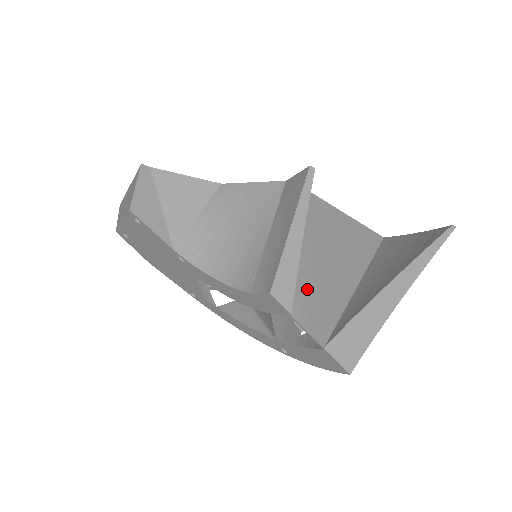
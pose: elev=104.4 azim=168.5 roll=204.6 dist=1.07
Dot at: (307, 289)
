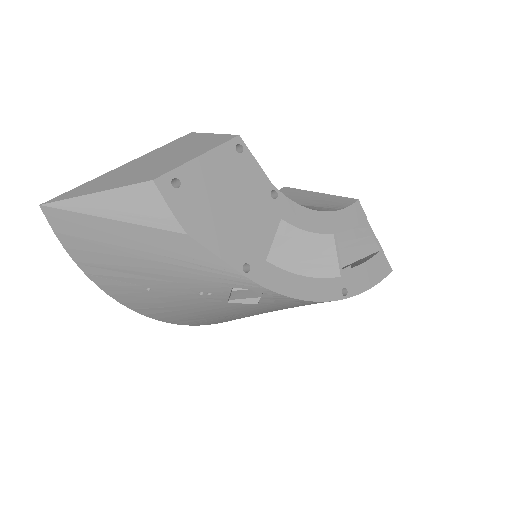
Dot at: occluded
